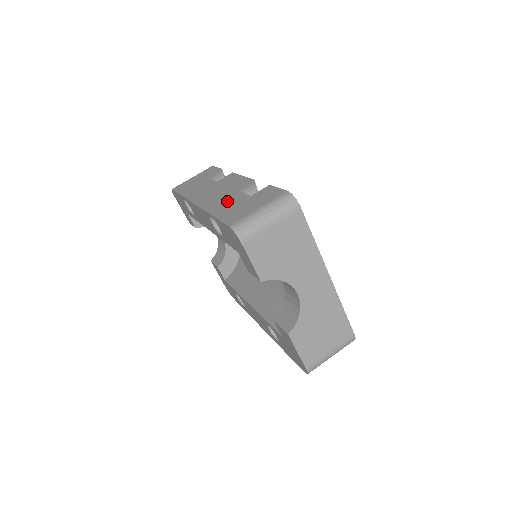
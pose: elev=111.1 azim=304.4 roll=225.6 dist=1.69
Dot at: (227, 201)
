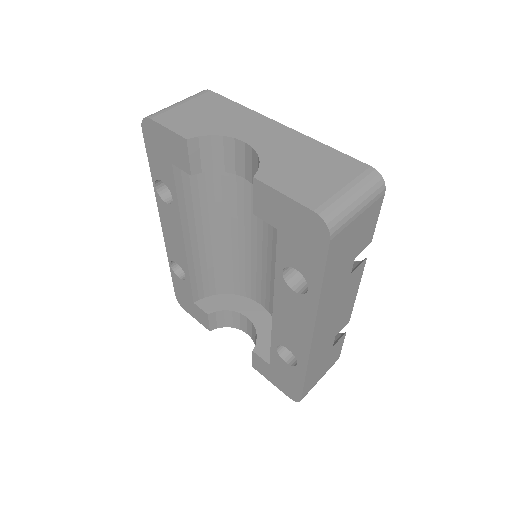
Dot at: occluded
